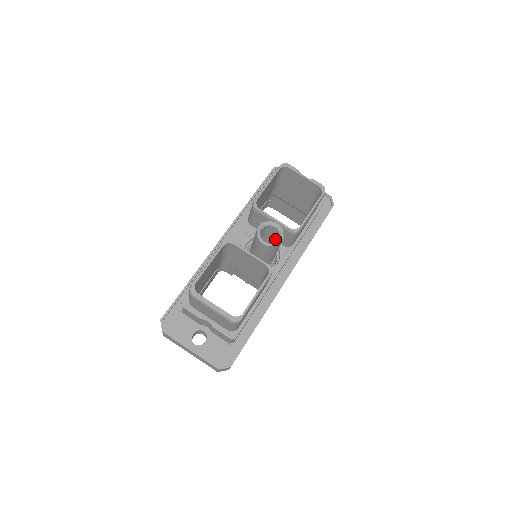
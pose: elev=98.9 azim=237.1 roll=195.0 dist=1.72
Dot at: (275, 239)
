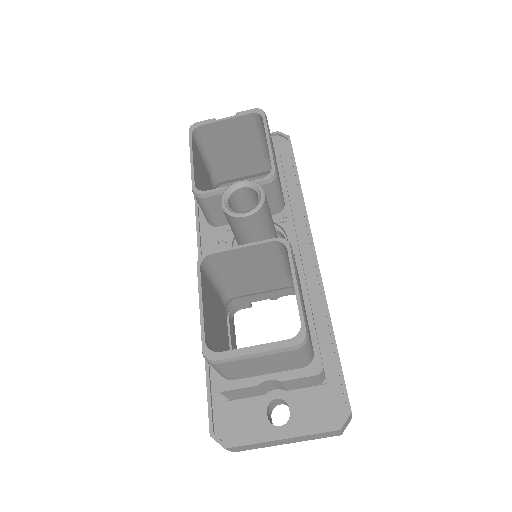
Dot at: occluded
